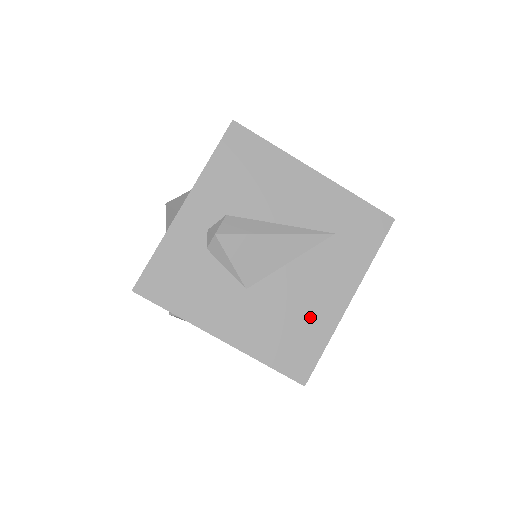
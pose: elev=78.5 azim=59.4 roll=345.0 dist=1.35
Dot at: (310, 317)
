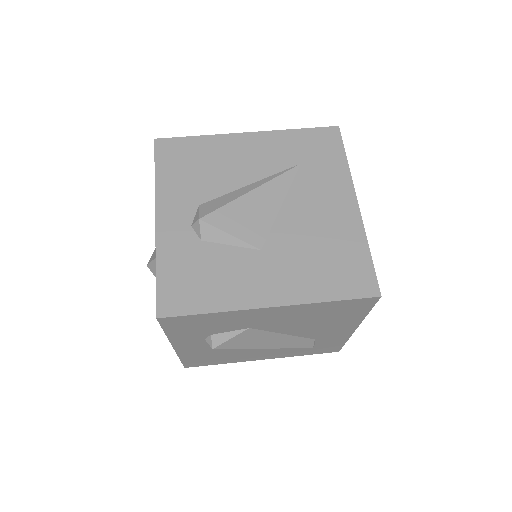
Dot at: (335, 237)
